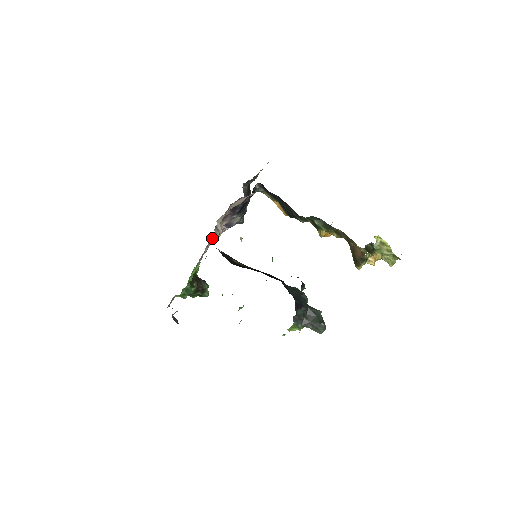
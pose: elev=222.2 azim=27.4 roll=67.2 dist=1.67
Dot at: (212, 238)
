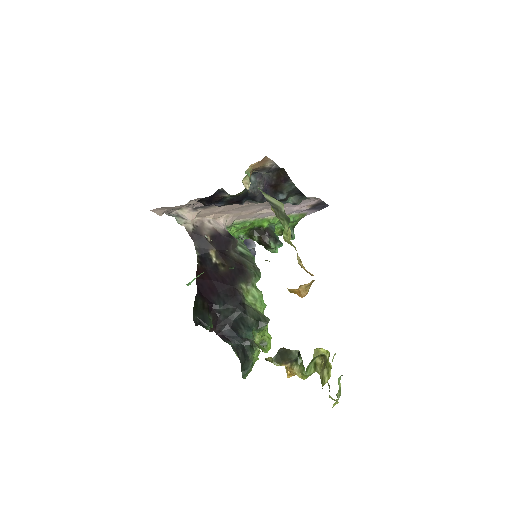
Dot at: (255, 207)
